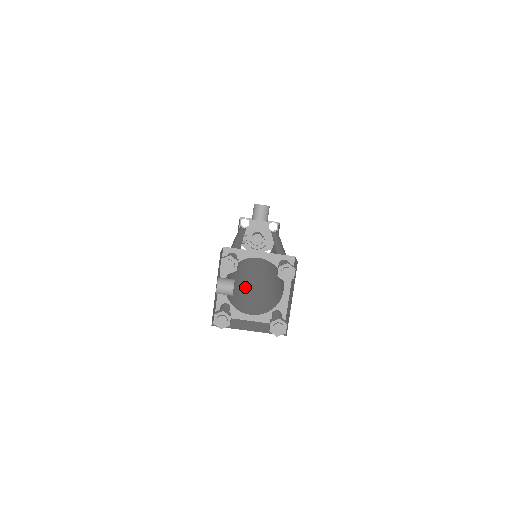
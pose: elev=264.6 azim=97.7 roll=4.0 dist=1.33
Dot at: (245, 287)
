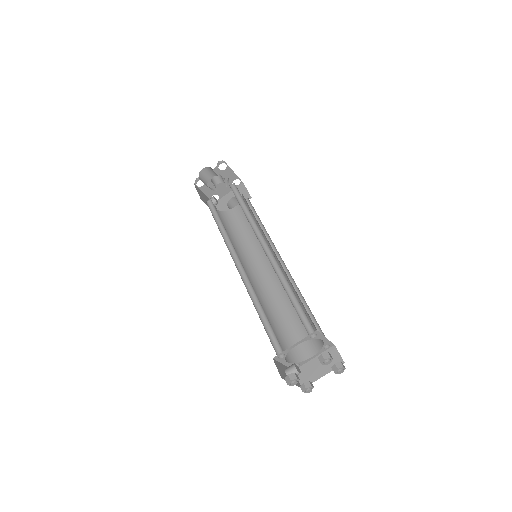
Dot at: (277, 302)
